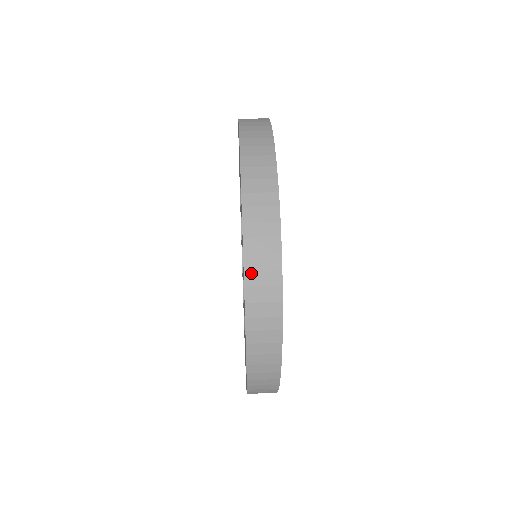
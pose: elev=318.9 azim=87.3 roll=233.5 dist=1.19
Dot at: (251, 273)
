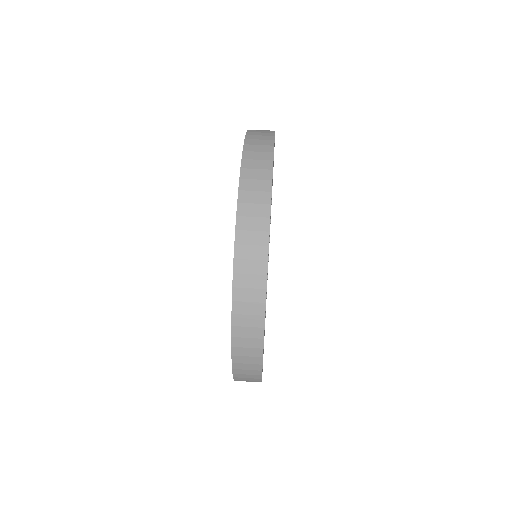
Dot at: occluded
